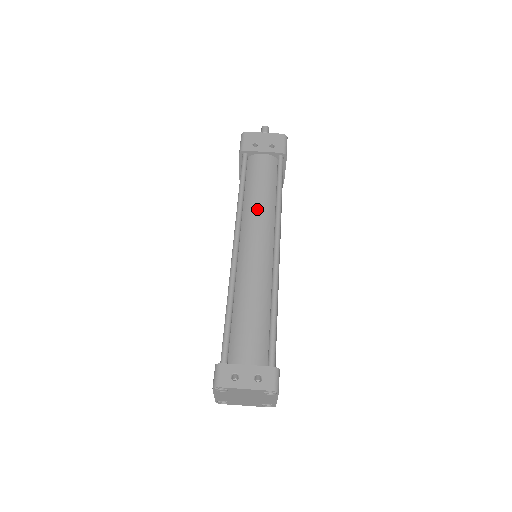
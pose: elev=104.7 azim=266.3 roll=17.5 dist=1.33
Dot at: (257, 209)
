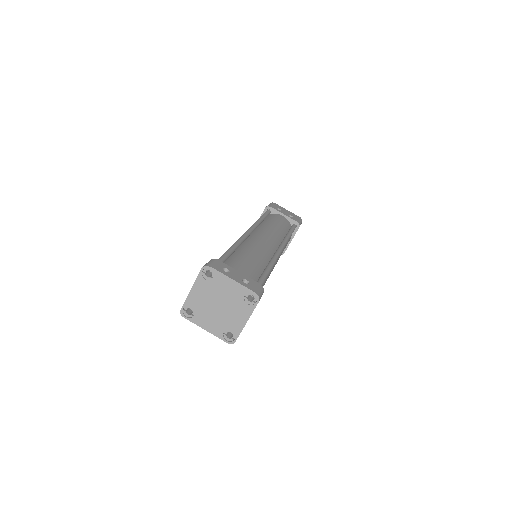
Dot at: (271, 228)
